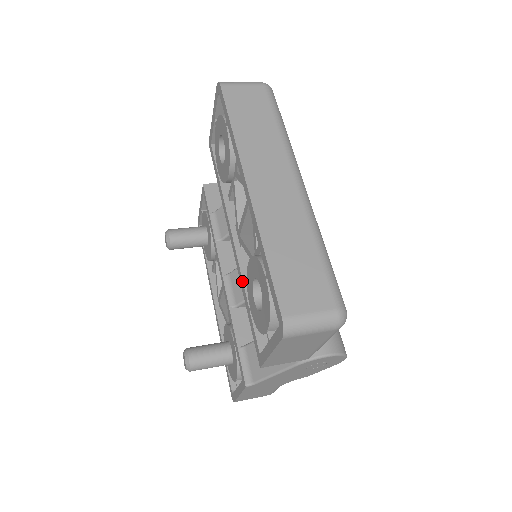
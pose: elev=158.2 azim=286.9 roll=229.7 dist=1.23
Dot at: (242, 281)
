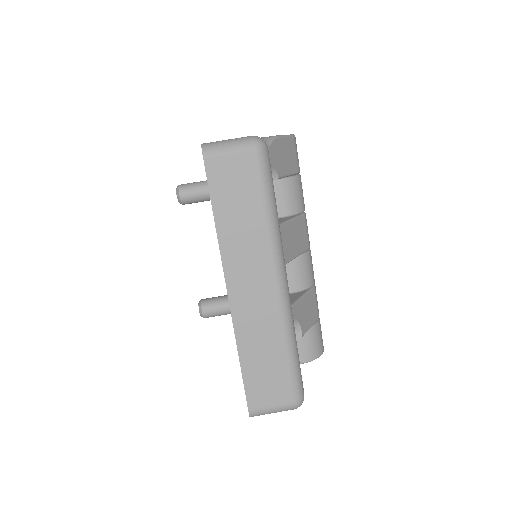
Dot at: occluded
